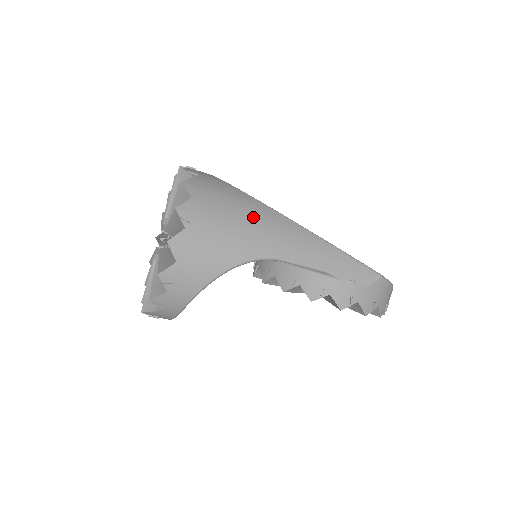
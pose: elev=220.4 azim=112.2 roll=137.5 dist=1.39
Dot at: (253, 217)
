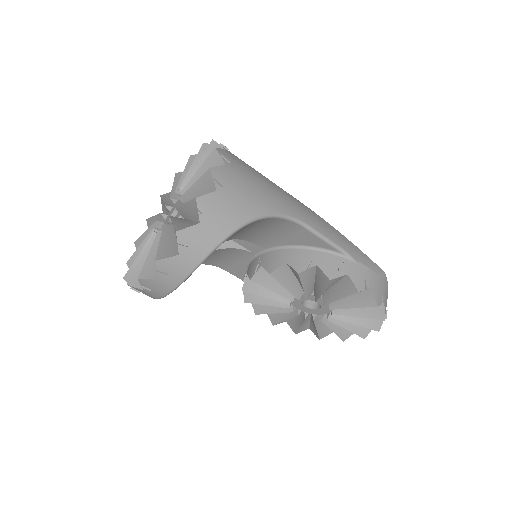
Dot at: (277, 187)
